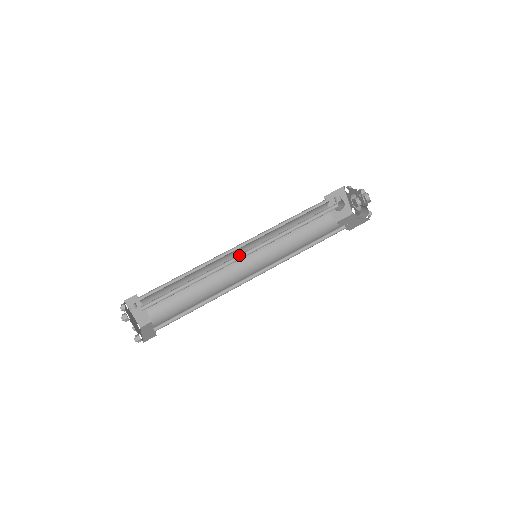
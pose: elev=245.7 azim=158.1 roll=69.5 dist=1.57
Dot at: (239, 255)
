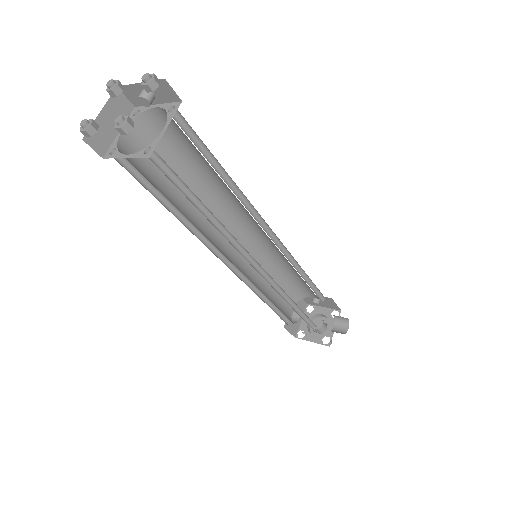
Dot at: (265, 227)
